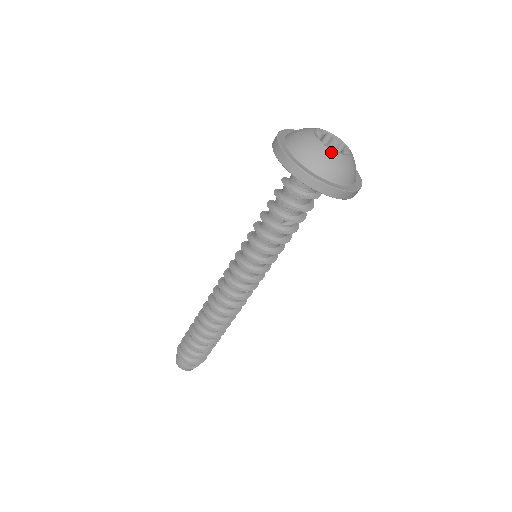
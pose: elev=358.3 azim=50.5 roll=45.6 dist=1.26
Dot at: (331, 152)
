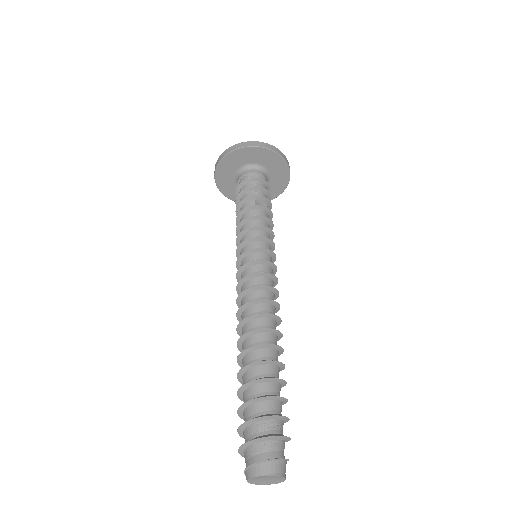
Dot at: occluded
